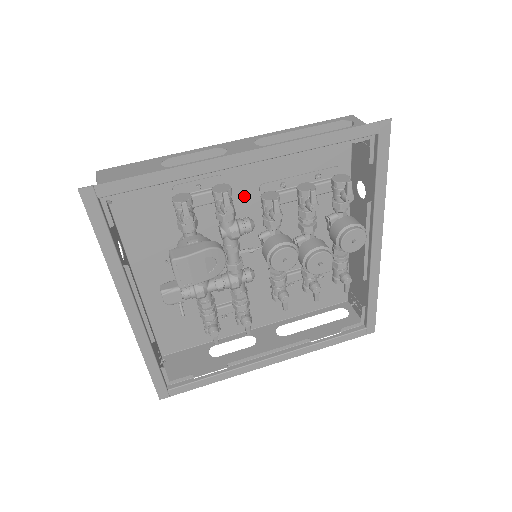
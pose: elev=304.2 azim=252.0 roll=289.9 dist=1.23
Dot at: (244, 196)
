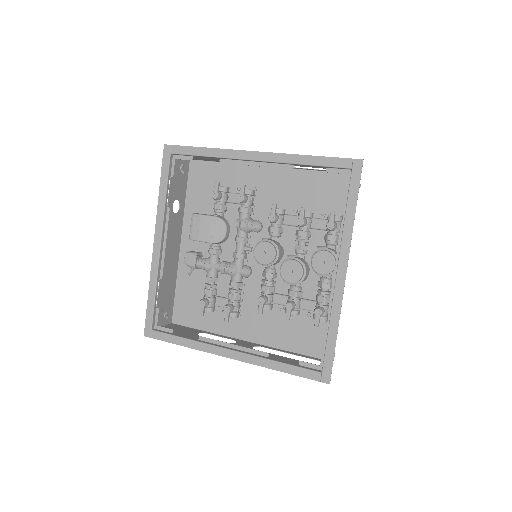
Dot at: (267, 210)
